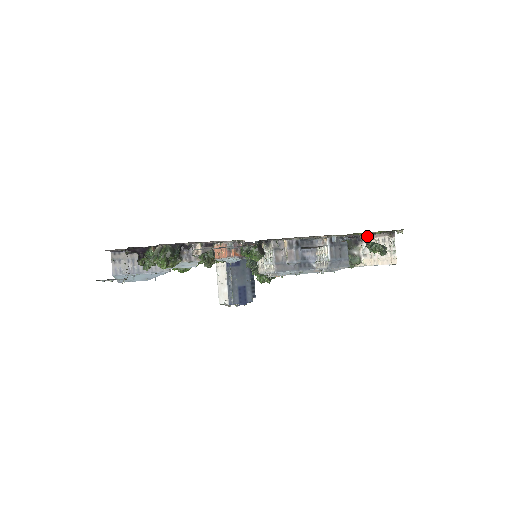
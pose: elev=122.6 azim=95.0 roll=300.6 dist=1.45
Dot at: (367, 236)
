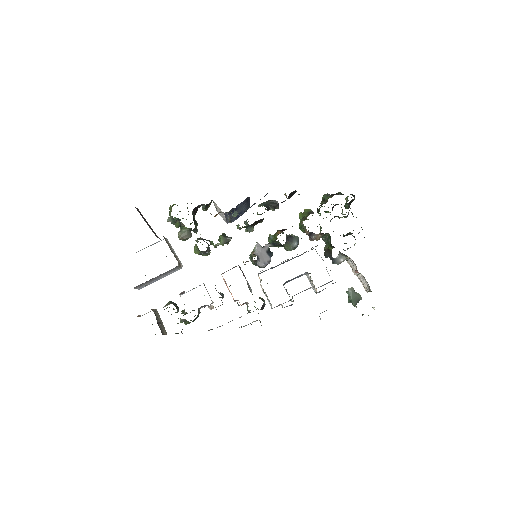
Dot at: (355, 265)
